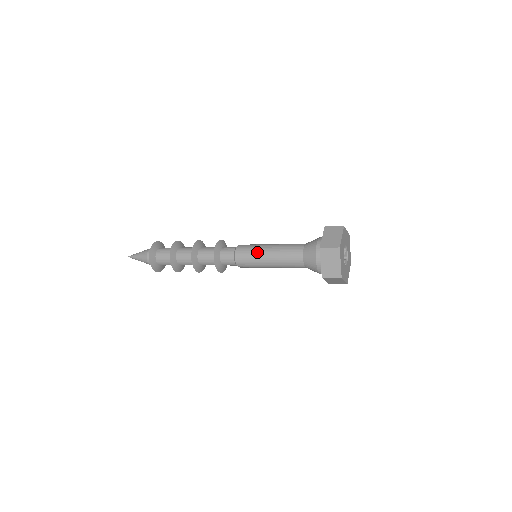
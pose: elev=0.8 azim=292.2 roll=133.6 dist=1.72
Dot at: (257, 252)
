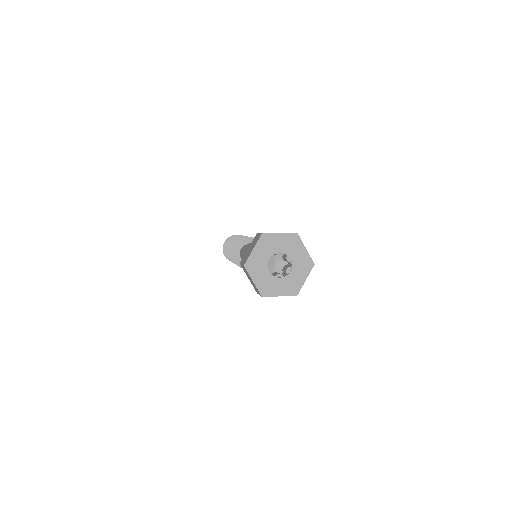
Dot at: occluded
